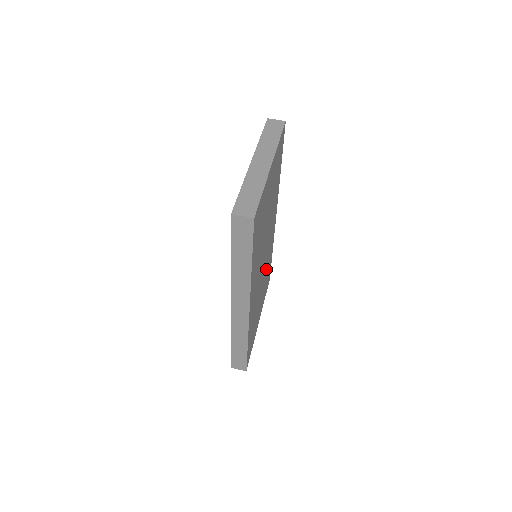
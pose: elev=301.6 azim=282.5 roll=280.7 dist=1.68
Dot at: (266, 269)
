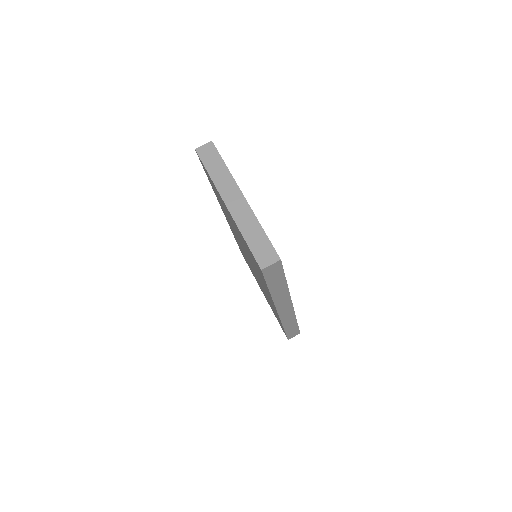
Dot at: occluded
